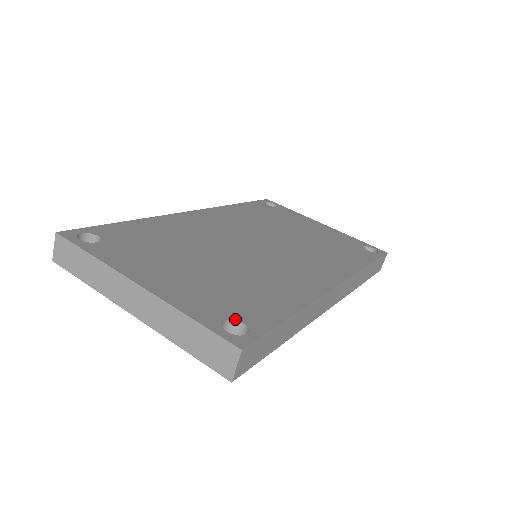
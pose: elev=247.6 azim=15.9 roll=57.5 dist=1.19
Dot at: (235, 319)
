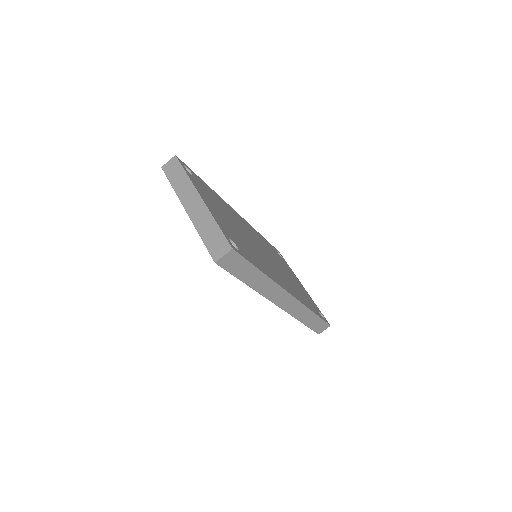
Dot at: (235, 243)
